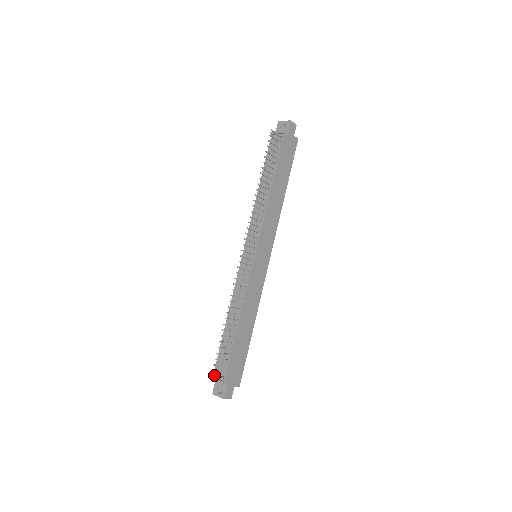
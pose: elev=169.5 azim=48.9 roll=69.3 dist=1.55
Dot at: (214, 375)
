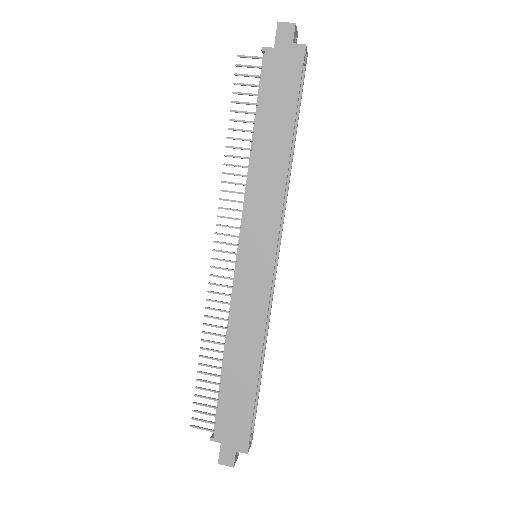
Dot at: occluded
